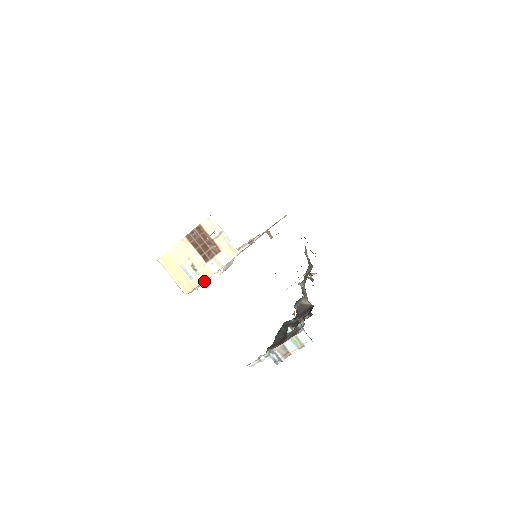
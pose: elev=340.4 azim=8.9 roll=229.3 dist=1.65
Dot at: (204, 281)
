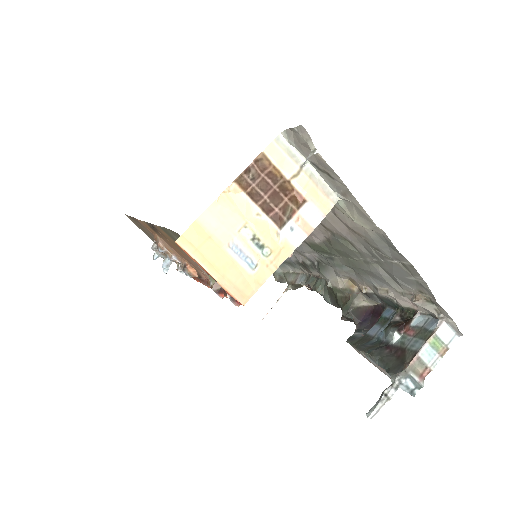
Dot at: occluded
